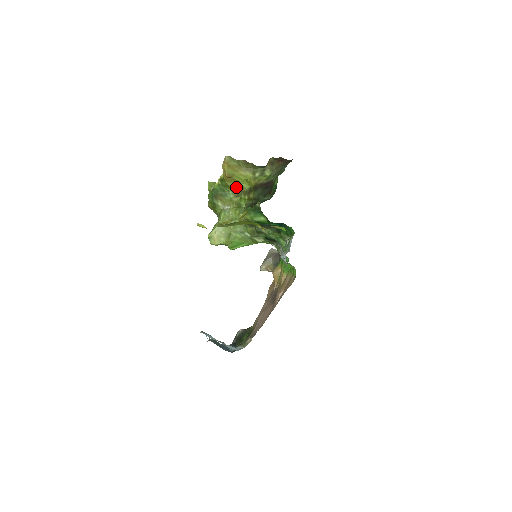
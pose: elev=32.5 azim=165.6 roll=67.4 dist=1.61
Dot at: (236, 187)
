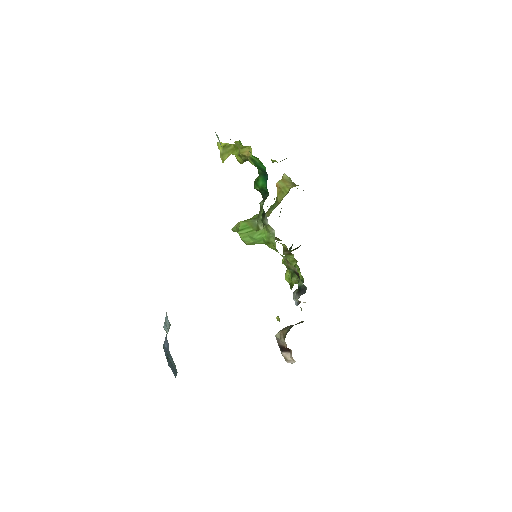
Dot at: (281, 200)
